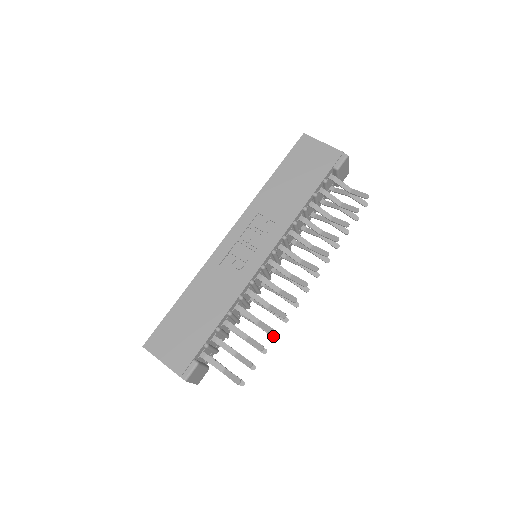
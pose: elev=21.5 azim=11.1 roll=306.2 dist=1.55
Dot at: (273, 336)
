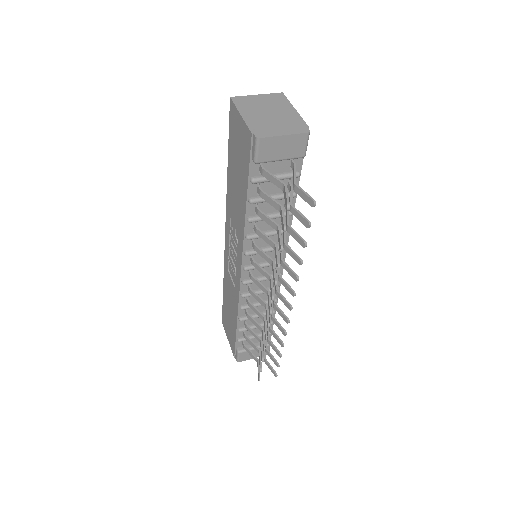
Dot at: (280, 344)
